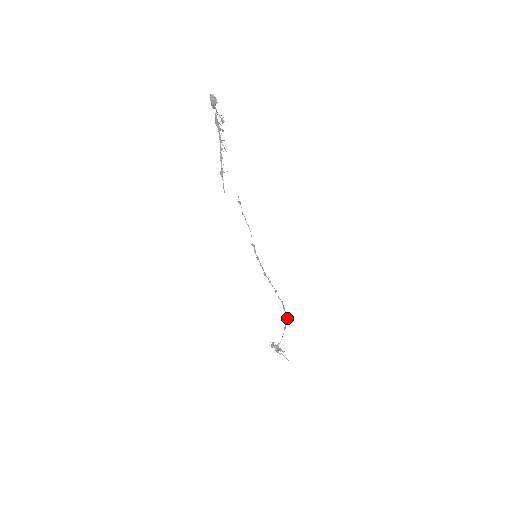
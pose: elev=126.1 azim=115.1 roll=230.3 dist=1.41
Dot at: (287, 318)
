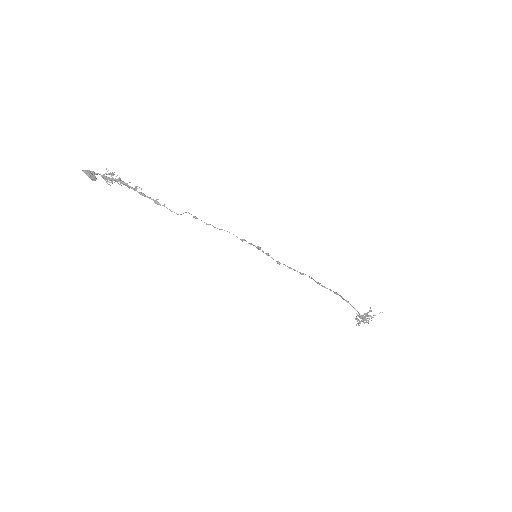
Dot at: (336, 293)
